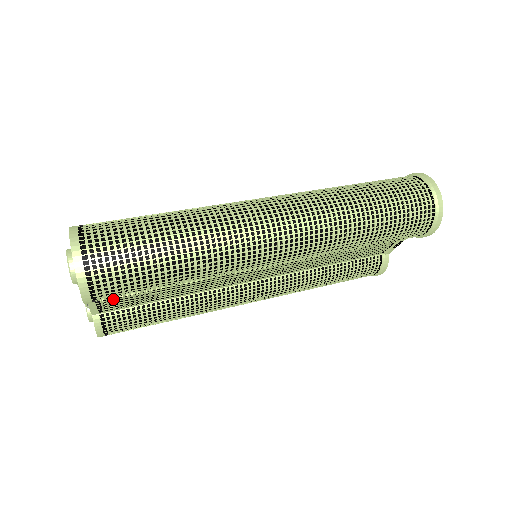
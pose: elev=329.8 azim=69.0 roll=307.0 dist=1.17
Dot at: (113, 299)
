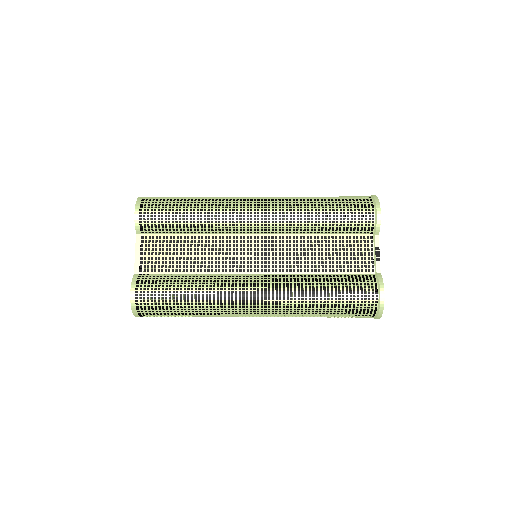
Dot at: (151, 250)
